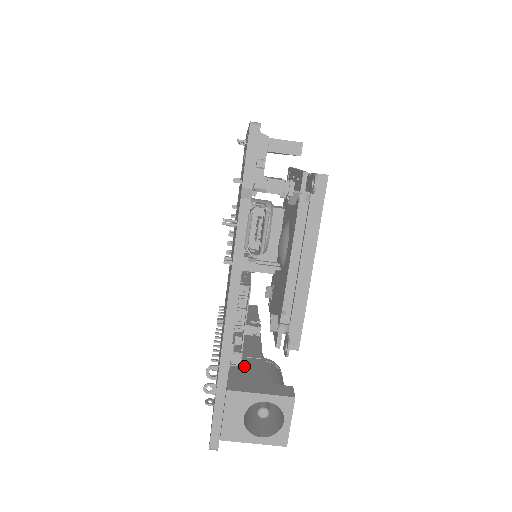
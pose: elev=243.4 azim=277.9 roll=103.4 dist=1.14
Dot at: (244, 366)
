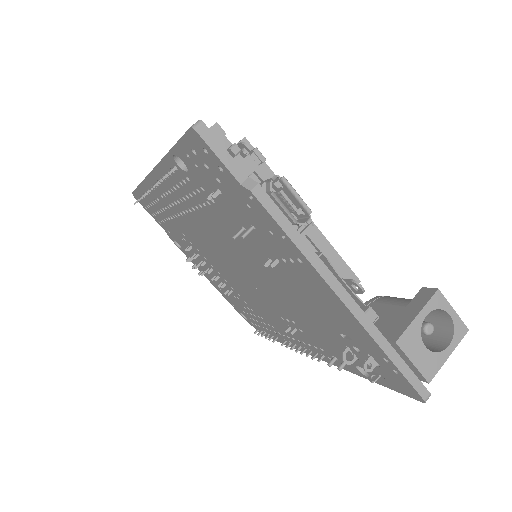
Dot at: occluded
